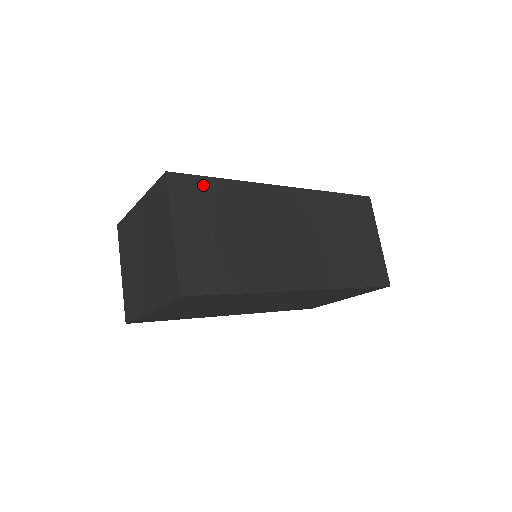
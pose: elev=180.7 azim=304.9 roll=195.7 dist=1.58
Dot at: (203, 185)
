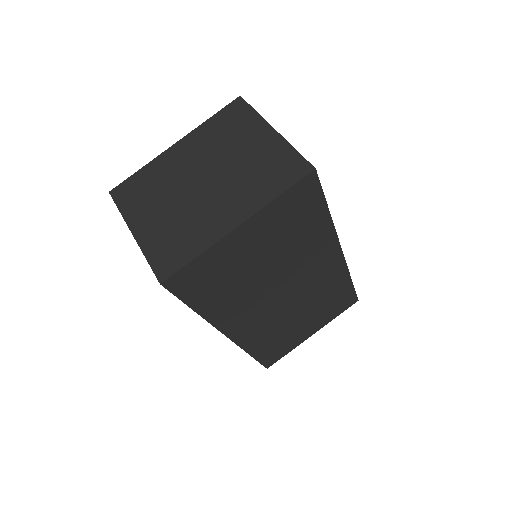
Dot at: occluded
